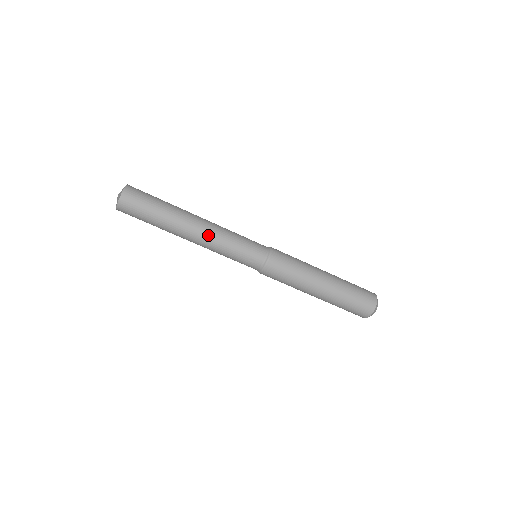
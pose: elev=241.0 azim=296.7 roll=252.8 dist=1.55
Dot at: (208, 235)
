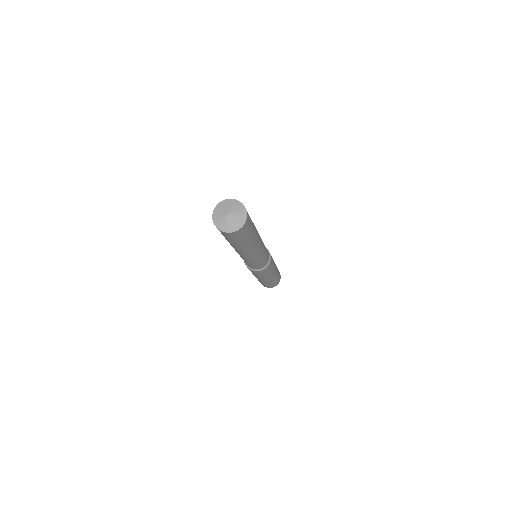
Dot at: (258, 253)
